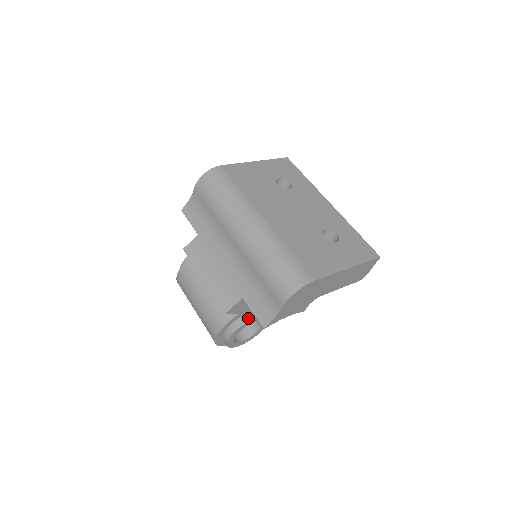
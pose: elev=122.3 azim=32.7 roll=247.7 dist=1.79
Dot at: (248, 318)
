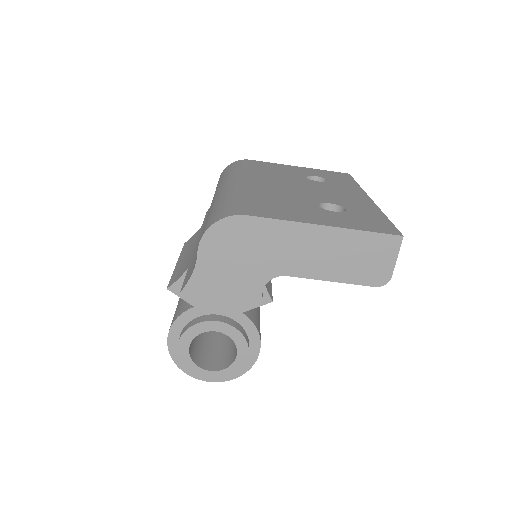
Dot at: (207, 318)
